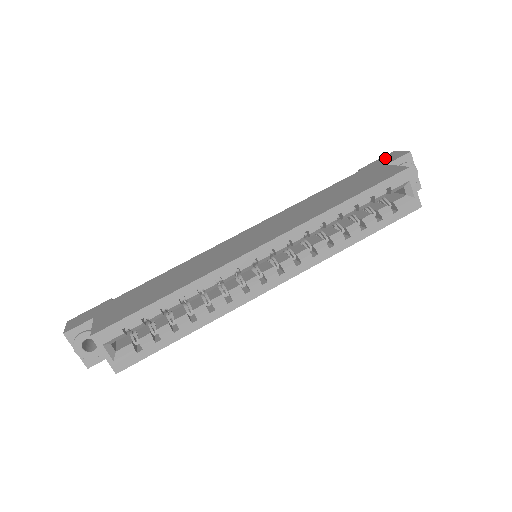
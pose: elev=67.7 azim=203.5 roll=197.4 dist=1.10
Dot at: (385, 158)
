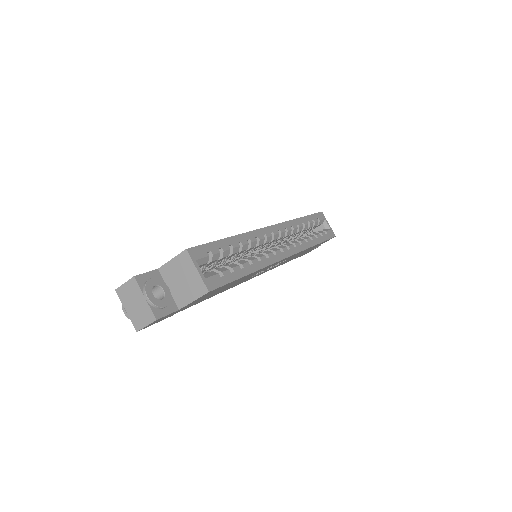
Dot at: occluded
